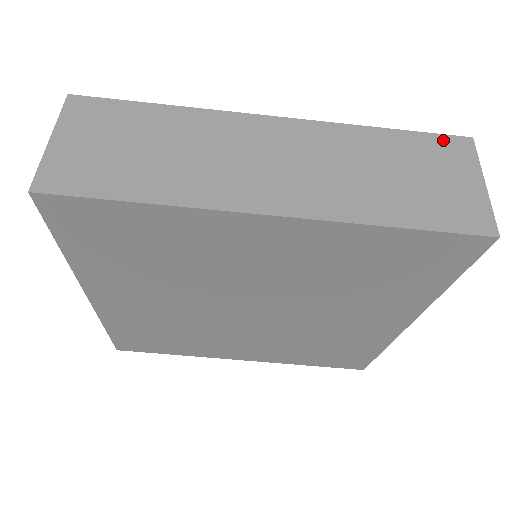
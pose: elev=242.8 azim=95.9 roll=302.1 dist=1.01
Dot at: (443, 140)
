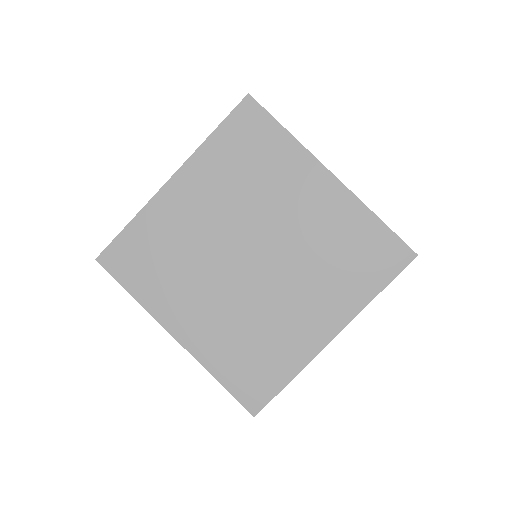
Dot at: occluded
